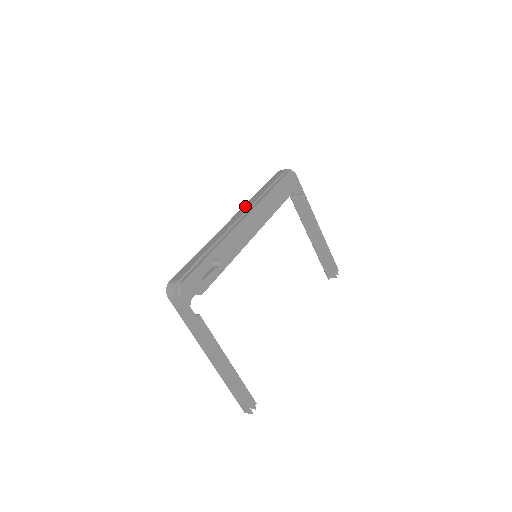
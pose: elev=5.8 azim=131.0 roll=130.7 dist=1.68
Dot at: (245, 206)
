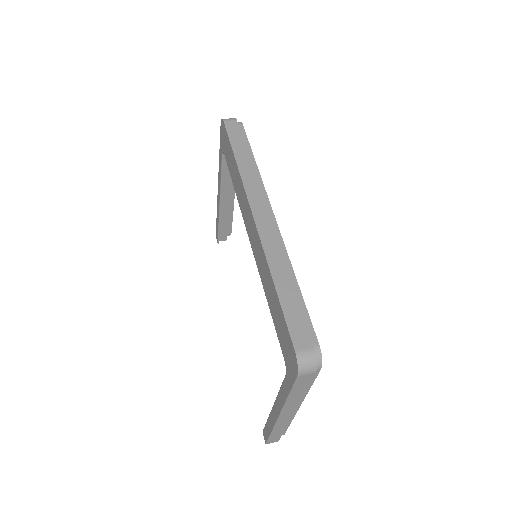
Dot at: (250, 190)
